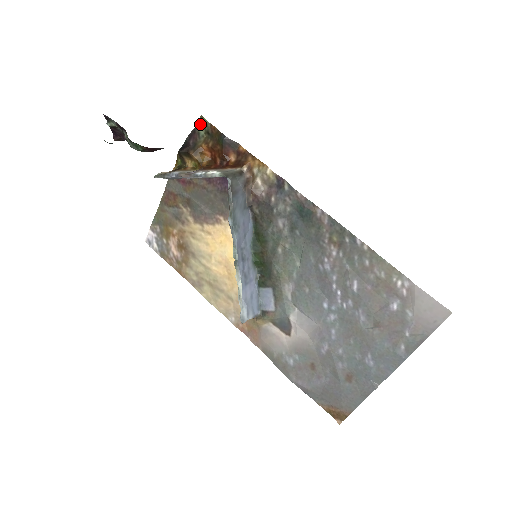
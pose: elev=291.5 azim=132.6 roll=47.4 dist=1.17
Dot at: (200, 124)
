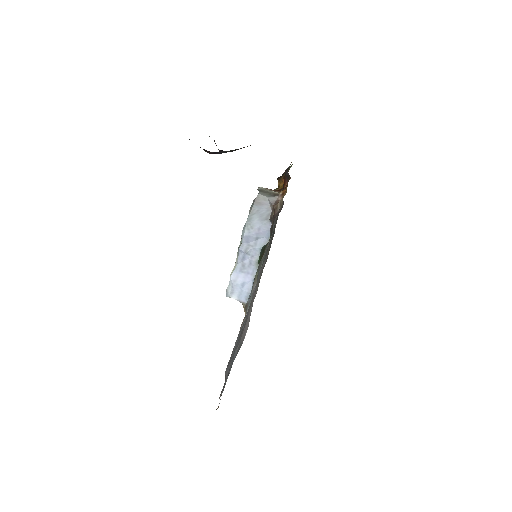
Dot at: occluded
